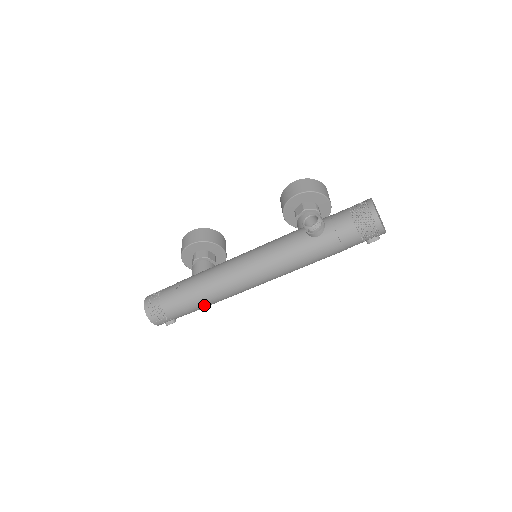
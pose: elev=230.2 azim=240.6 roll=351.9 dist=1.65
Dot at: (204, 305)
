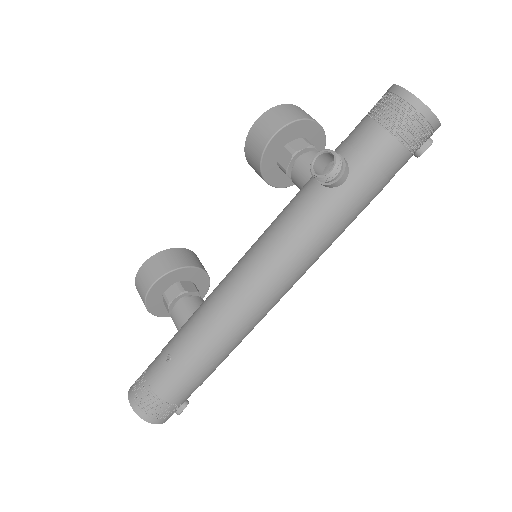
Dot at: (219, 363)
